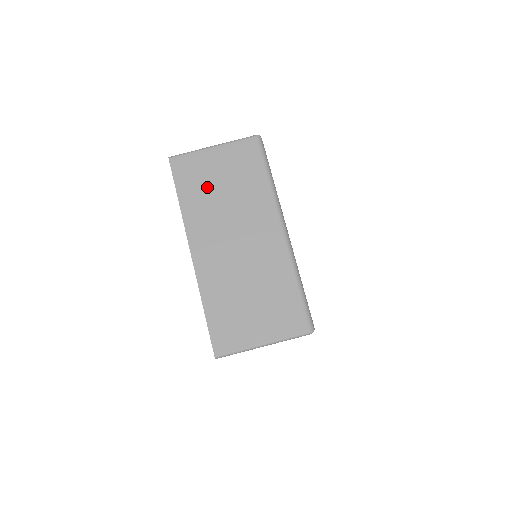
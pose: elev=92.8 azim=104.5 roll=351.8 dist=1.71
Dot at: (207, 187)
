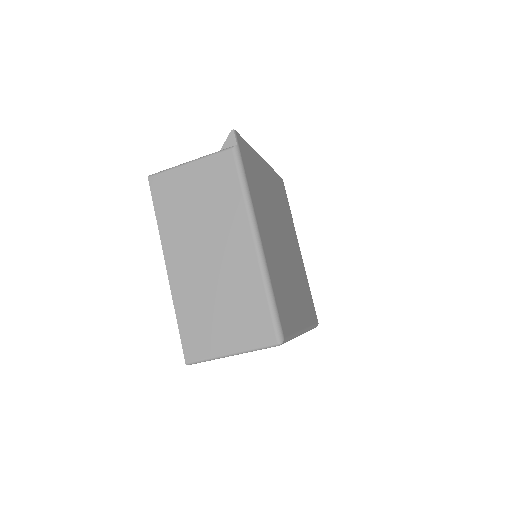
Dot at: occluded
